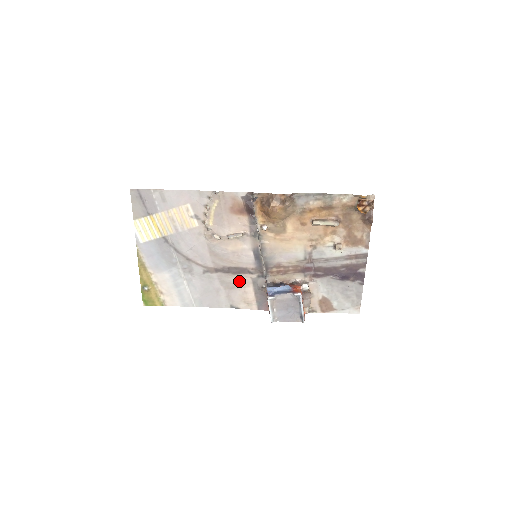
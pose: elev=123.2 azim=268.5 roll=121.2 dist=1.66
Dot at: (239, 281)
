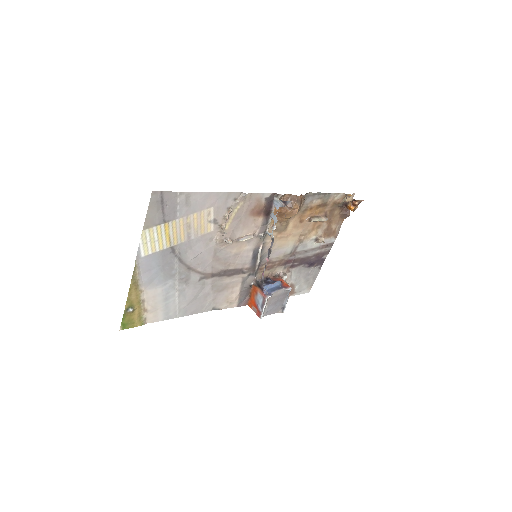
Dot at: (230, 282)
